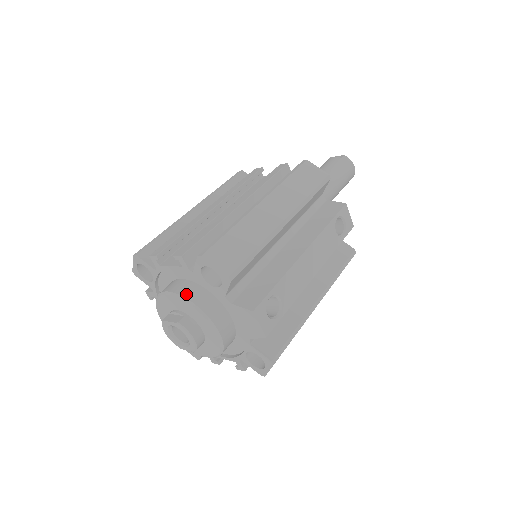
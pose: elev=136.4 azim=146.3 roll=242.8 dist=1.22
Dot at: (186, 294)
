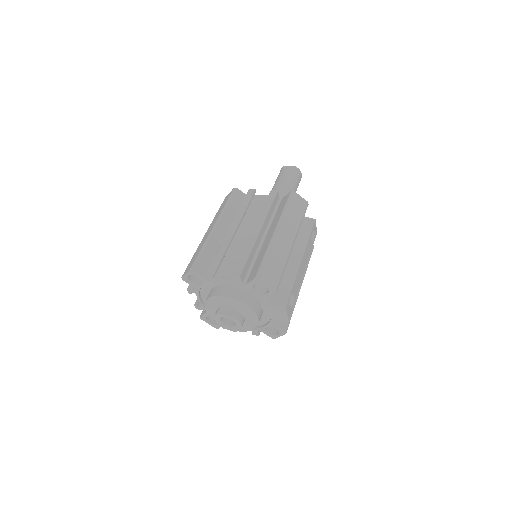
Dot at: (238, 298)
